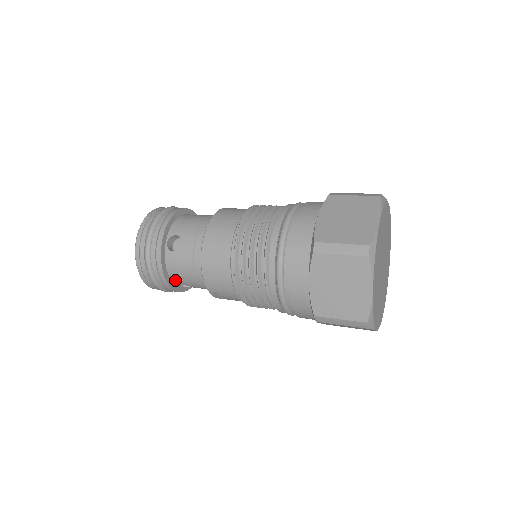
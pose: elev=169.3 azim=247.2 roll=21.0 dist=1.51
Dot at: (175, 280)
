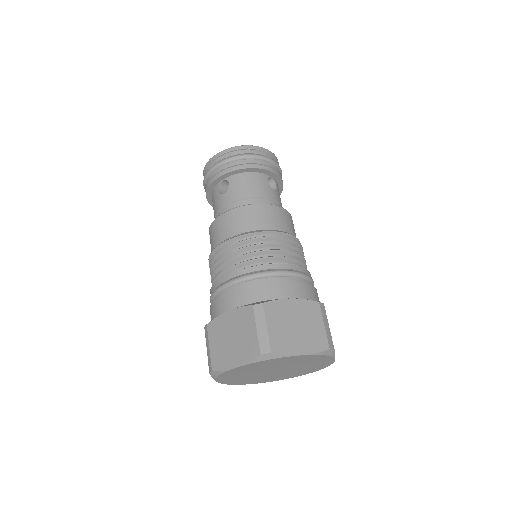
Dot at: occluded
